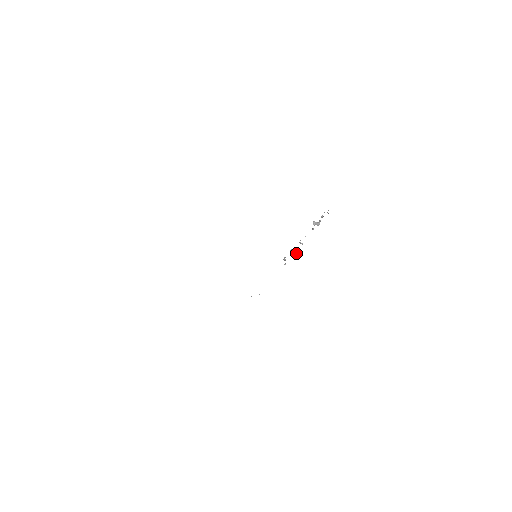
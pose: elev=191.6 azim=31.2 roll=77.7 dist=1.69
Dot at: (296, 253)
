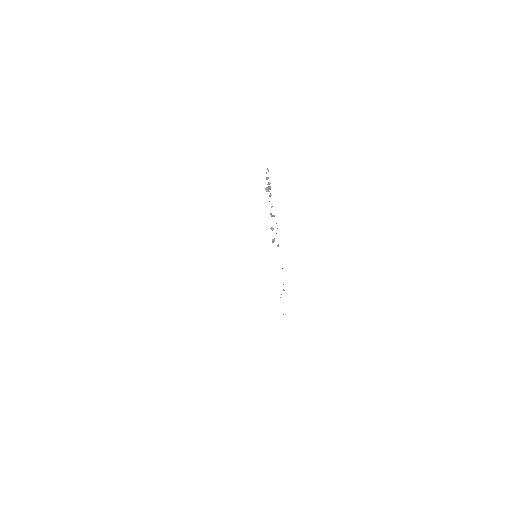
Dot at: (277, 228)
